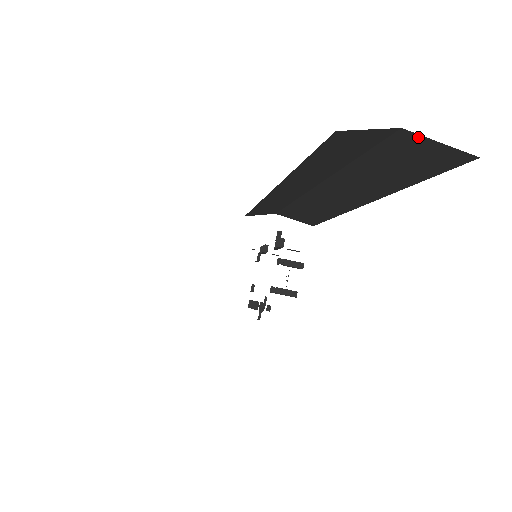
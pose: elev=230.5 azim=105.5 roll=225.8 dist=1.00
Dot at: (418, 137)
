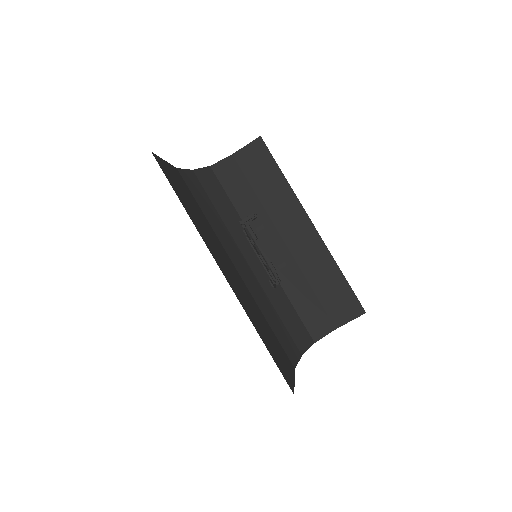
Dot at: (240, 152)
